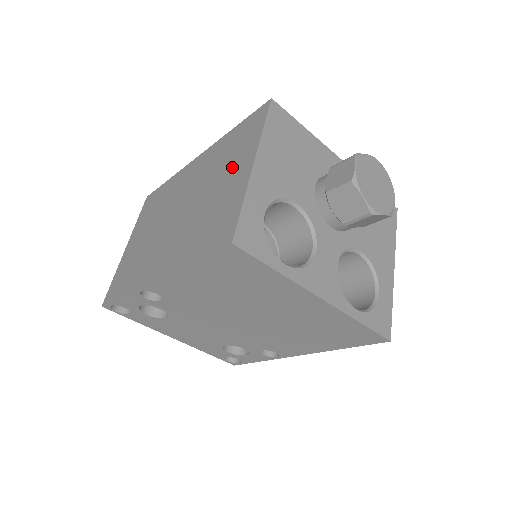
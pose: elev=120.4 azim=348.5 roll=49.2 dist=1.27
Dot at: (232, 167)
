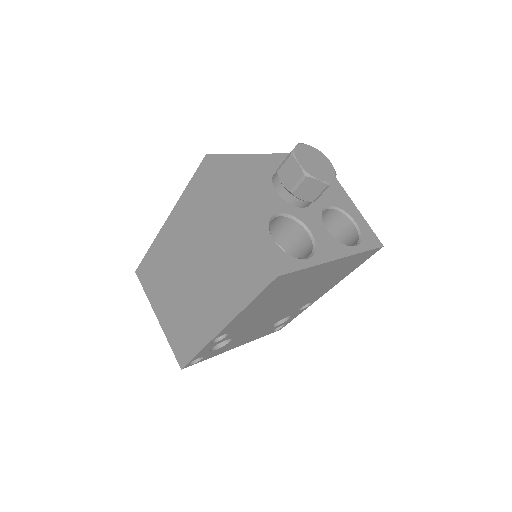
Dot at: (218, 221)
